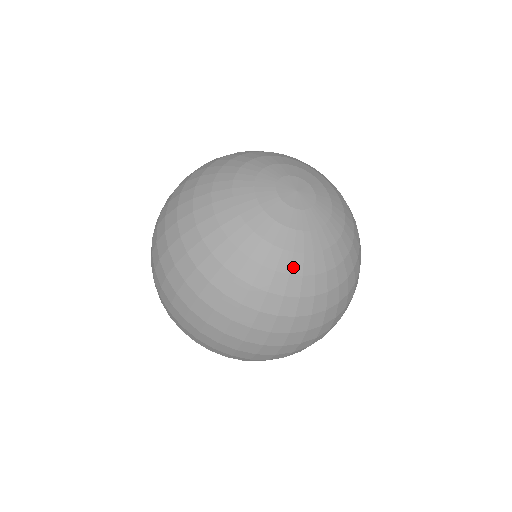
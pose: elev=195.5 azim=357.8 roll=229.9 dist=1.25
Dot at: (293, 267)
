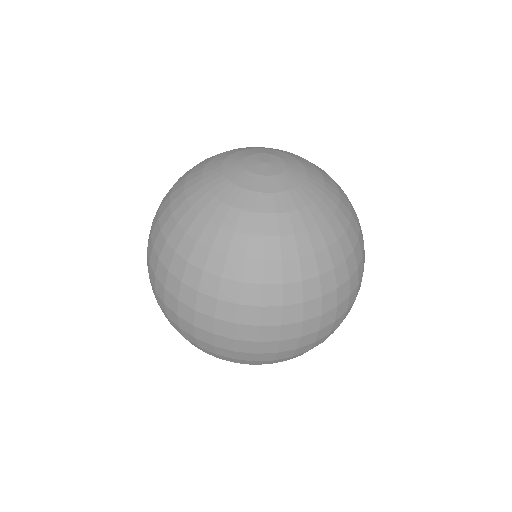
Dot at: (330, 207)
